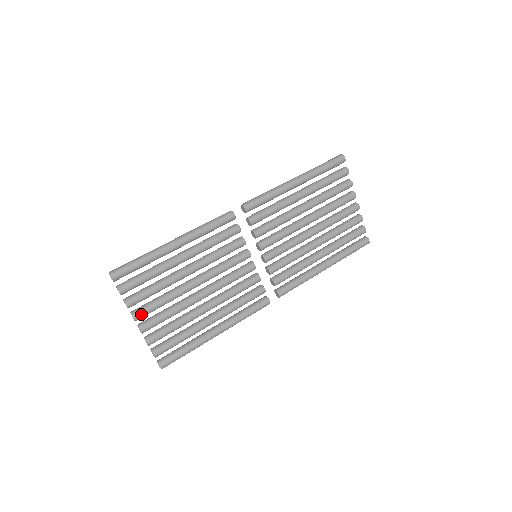
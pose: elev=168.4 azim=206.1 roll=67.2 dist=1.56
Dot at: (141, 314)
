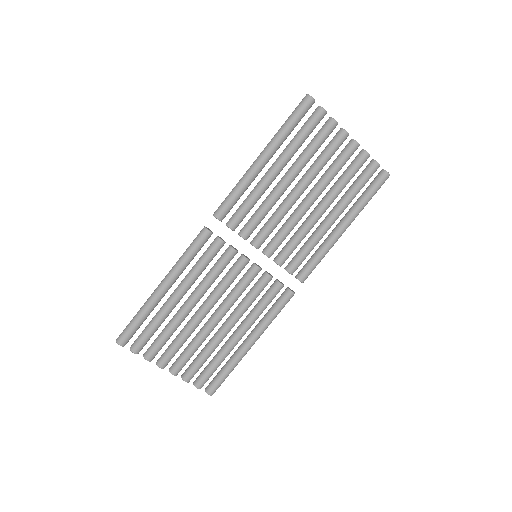
Dot at: (165, 362)
